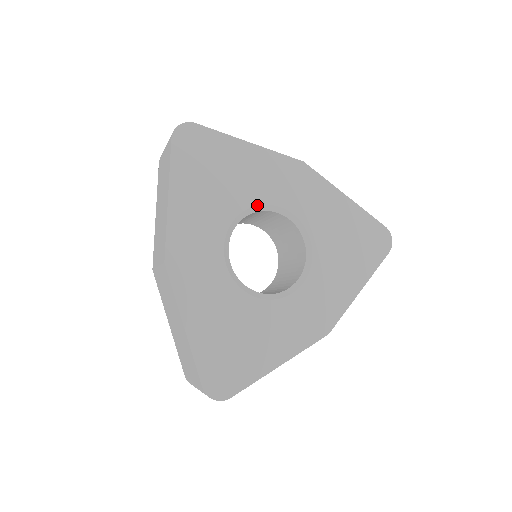
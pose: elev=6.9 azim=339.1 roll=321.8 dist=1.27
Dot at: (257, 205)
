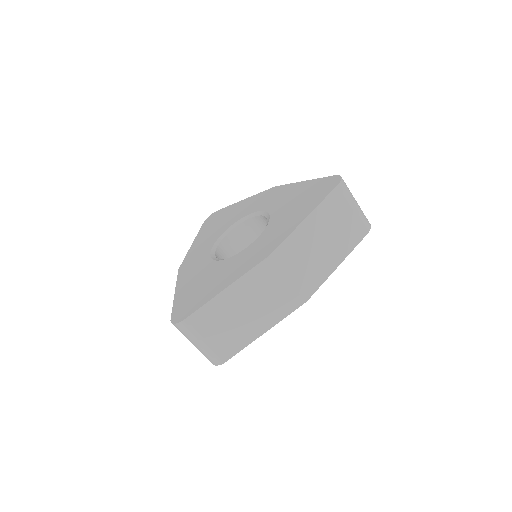
Dot at: (239, 220)
